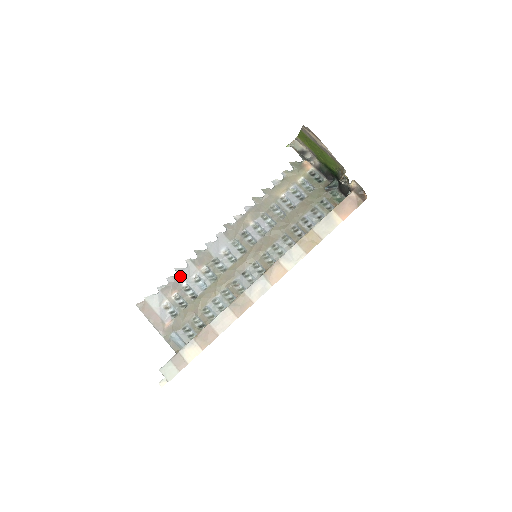
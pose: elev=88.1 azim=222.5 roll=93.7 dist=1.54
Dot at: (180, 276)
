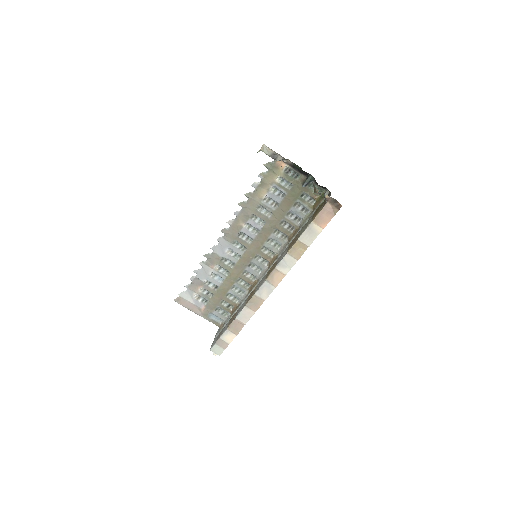
Dot at: (199, 276)
